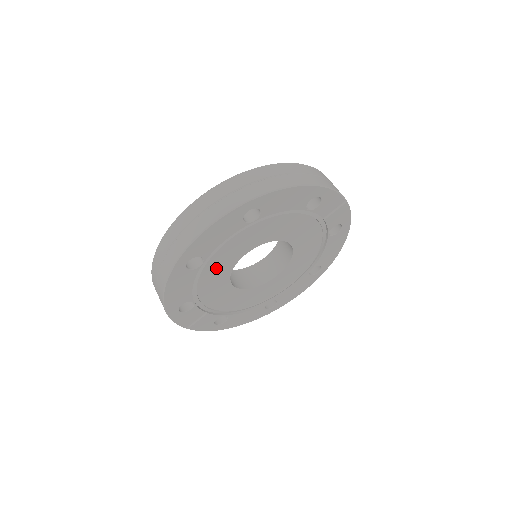
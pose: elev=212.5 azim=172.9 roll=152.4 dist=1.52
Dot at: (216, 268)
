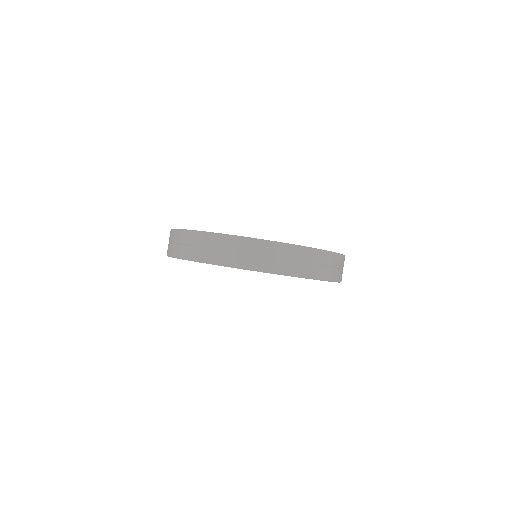
Dot at: occluded
